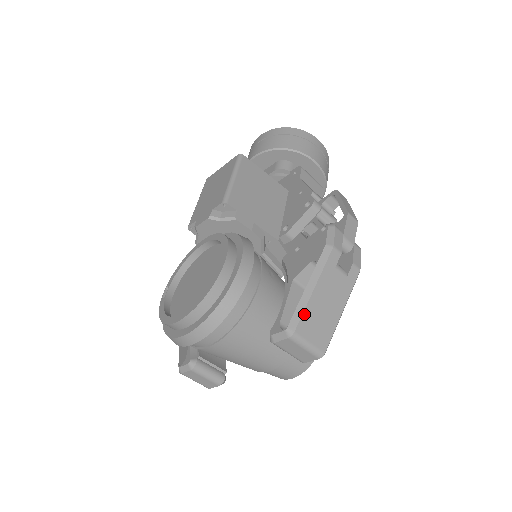
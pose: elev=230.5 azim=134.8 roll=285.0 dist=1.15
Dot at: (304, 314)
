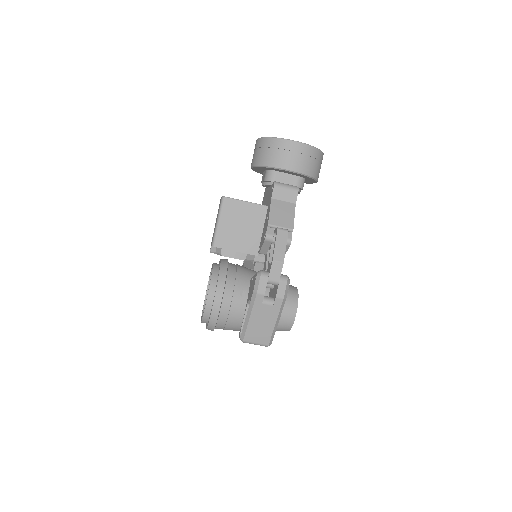
Dot at: (247, 331)
